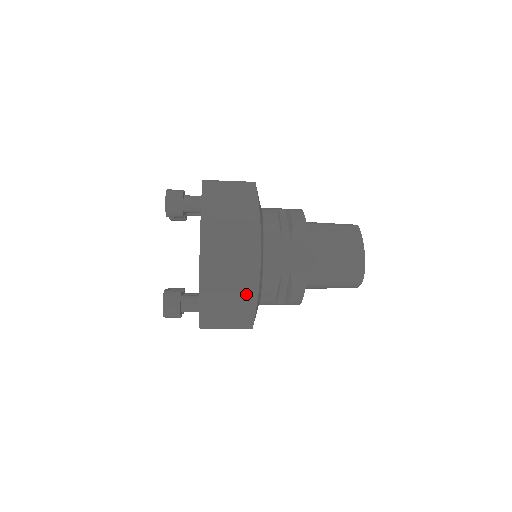
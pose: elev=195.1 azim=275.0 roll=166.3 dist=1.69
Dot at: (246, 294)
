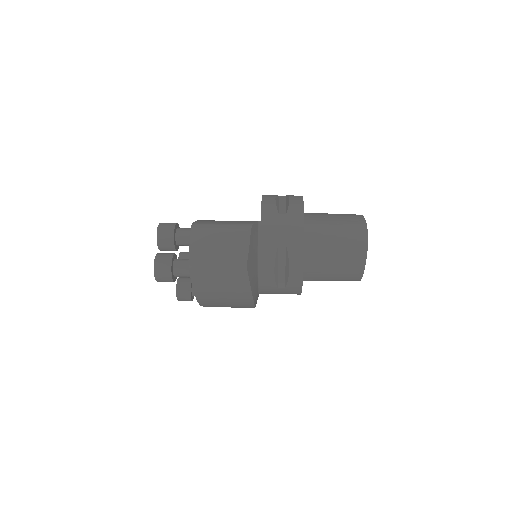
Dot at: occluded
